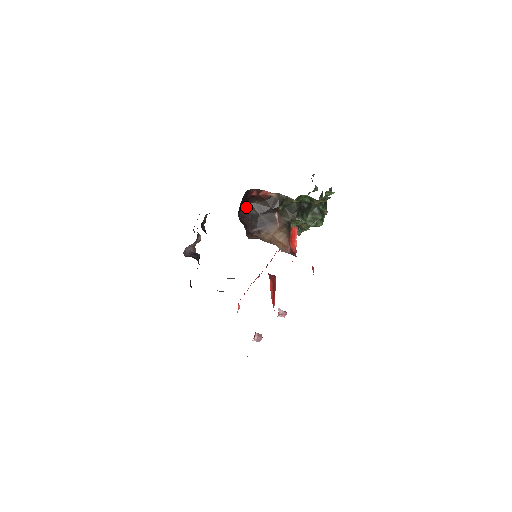
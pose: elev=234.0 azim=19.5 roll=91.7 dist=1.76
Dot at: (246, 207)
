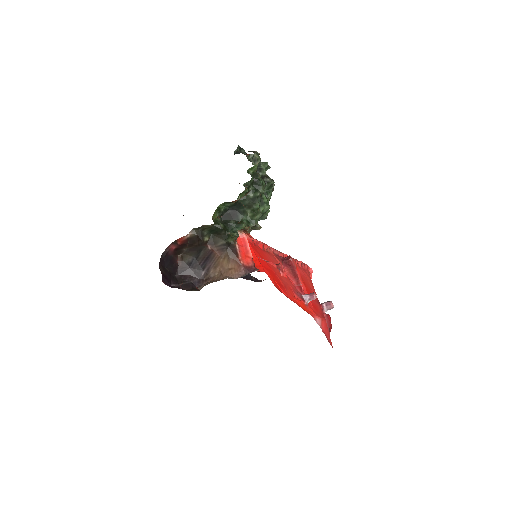
Dot at: (180, 261)
